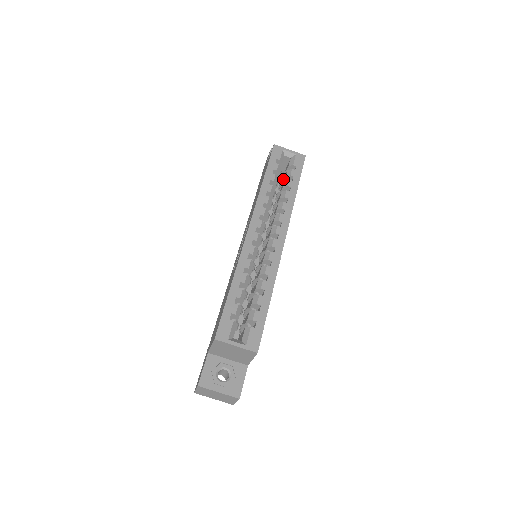
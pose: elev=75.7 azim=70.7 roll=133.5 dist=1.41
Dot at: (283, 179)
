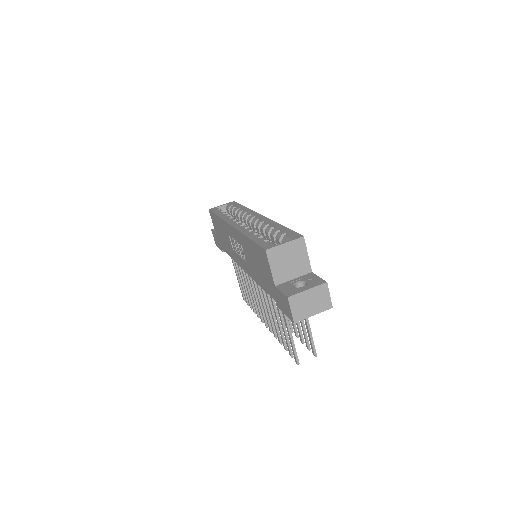
Dot at: occluded
